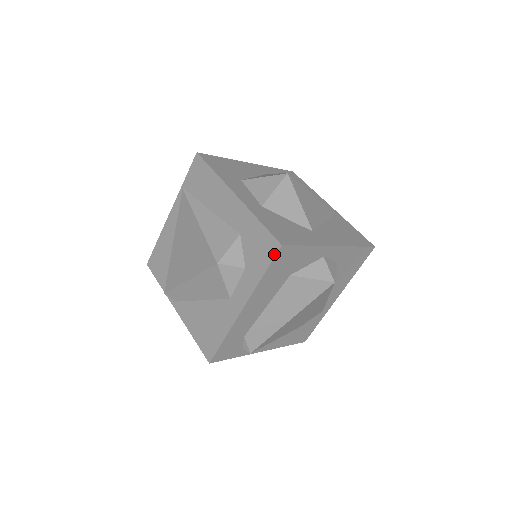
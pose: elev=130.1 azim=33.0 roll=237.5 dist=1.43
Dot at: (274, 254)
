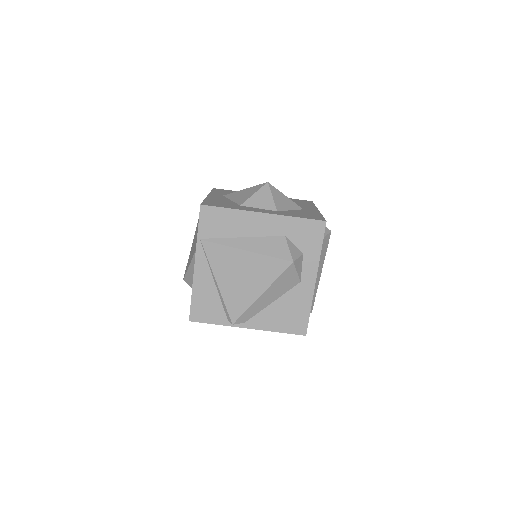
Dot at: (323, 230)
